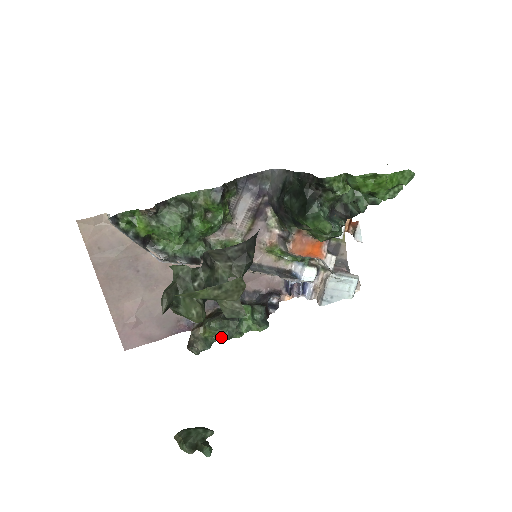
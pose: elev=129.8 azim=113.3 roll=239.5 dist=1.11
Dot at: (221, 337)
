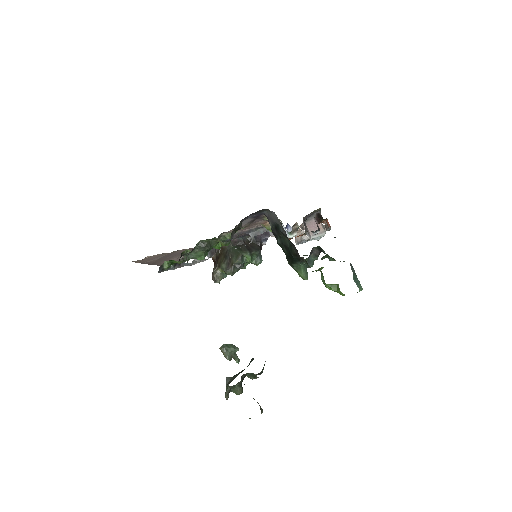
Dot at: occluded
